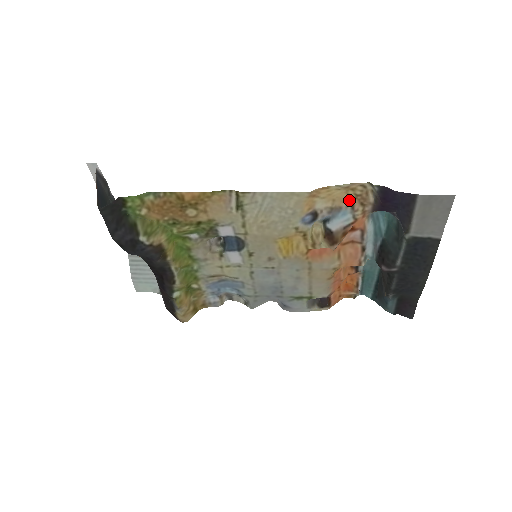
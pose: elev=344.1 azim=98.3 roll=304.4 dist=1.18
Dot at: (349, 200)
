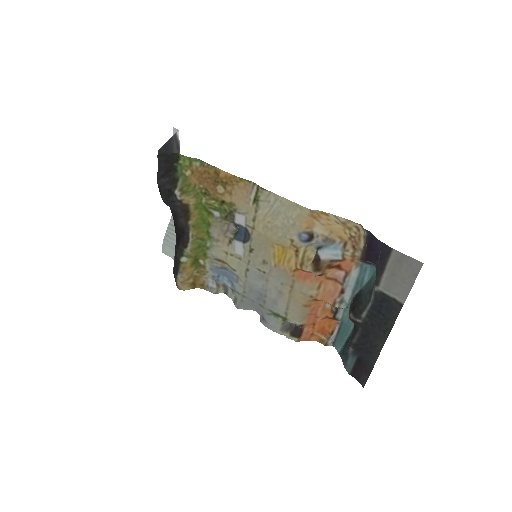
Dot at: (344, 238)
